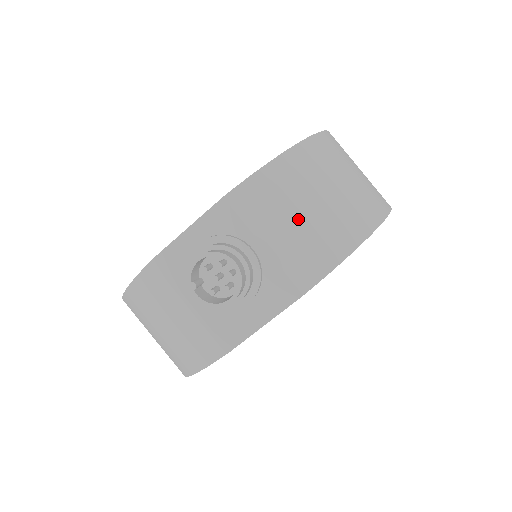
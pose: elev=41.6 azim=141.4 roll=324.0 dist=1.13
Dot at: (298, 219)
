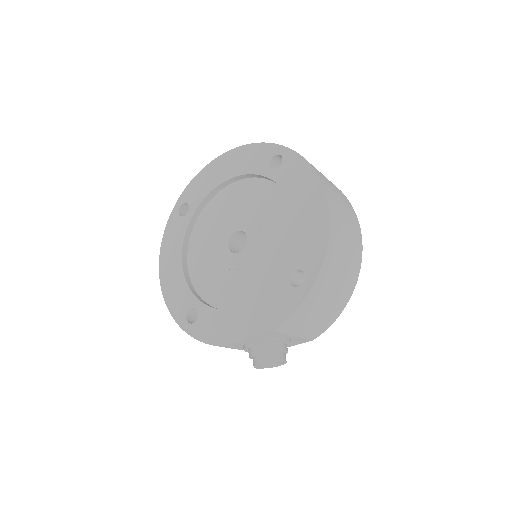
Dot at: (315, 318)
